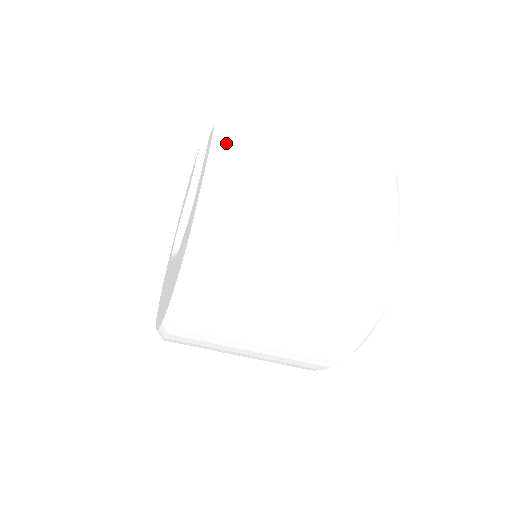
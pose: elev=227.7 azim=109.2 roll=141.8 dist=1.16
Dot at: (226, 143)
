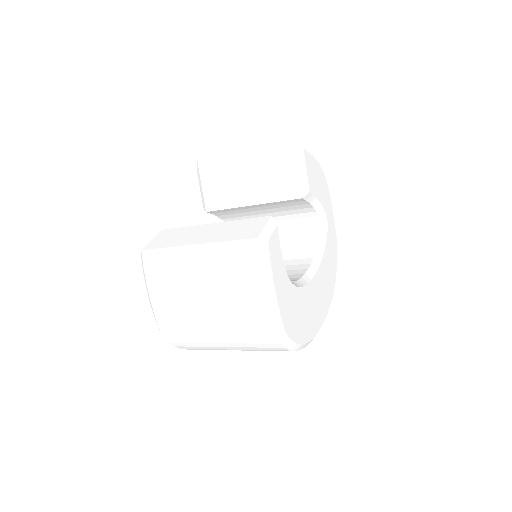
Dot at: (146, 273)
